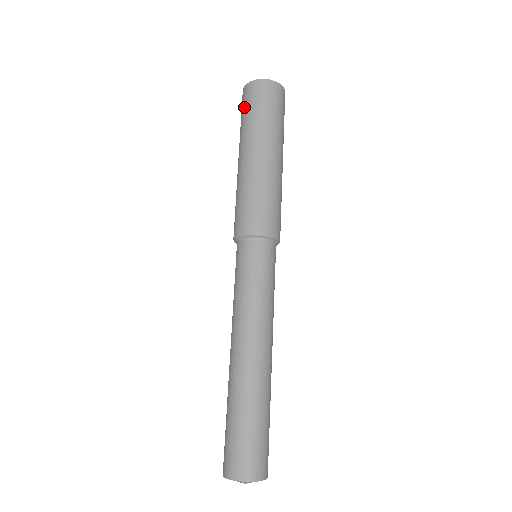
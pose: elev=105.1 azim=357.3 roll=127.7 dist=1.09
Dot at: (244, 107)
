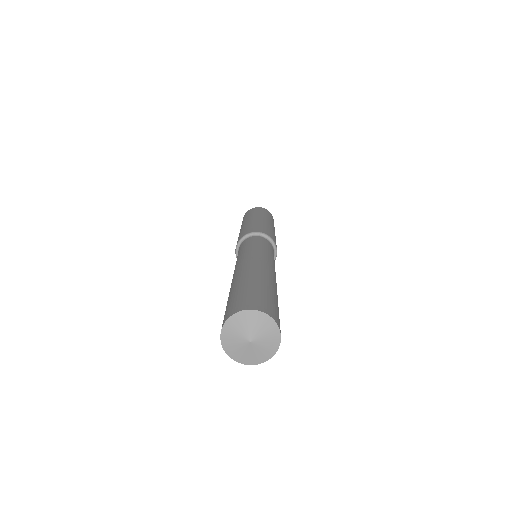
Dot at: (250, 212)
